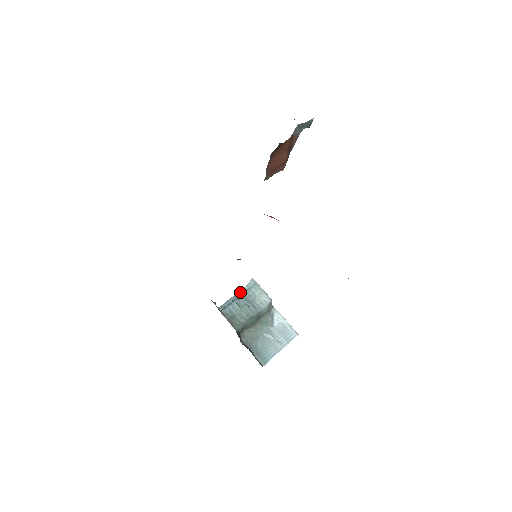
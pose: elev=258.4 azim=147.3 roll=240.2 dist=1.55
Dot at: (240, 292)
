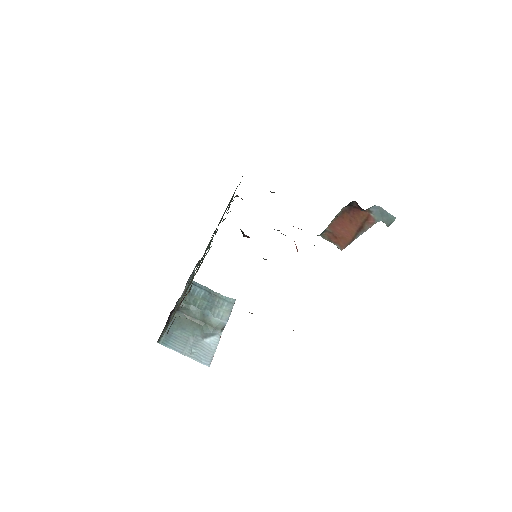
Dot at: (216, 293)
